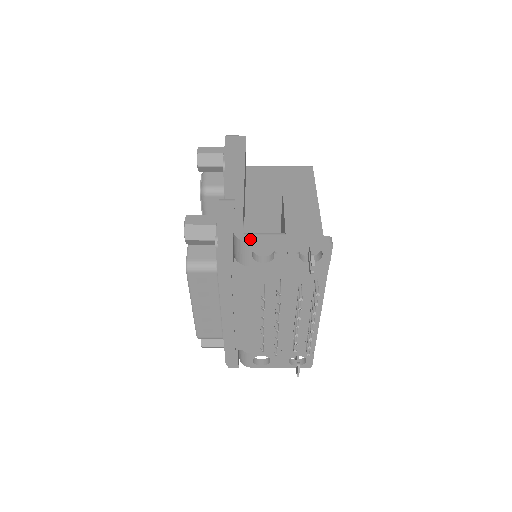
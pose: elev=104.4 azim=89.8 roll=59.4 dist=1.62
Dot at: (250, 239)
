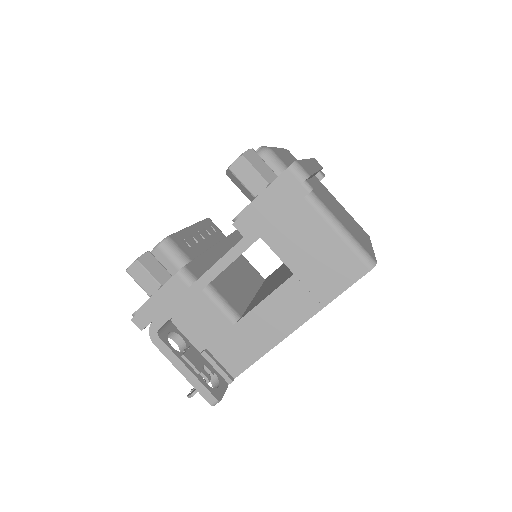
Dot at: (157, 342)
